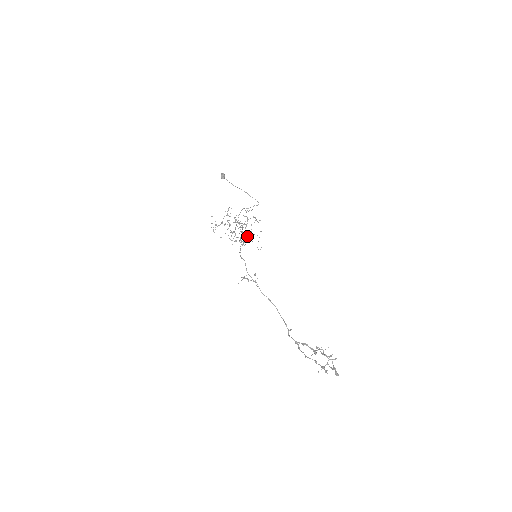
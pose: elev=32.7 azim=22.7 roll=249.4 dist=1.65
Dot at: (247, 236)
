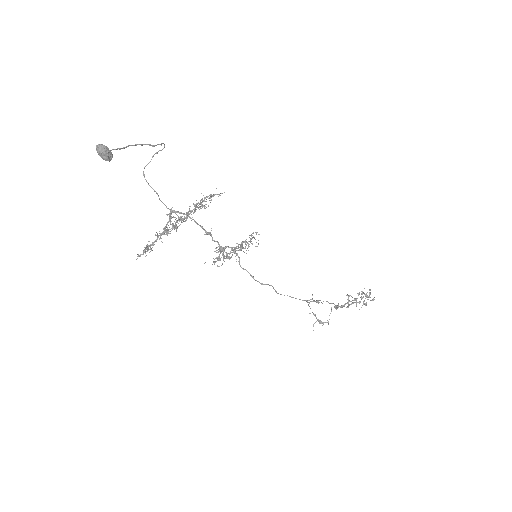
Dot at: occluded
